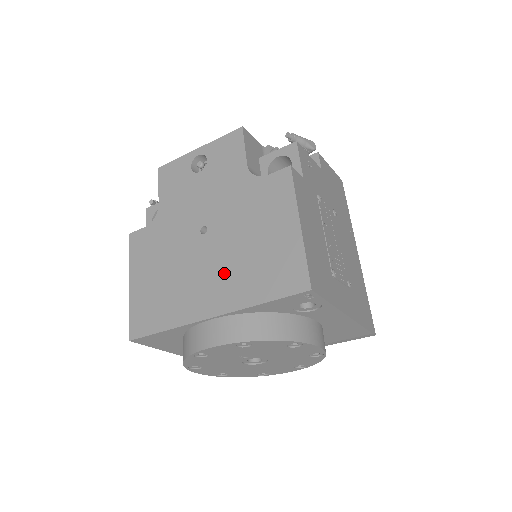
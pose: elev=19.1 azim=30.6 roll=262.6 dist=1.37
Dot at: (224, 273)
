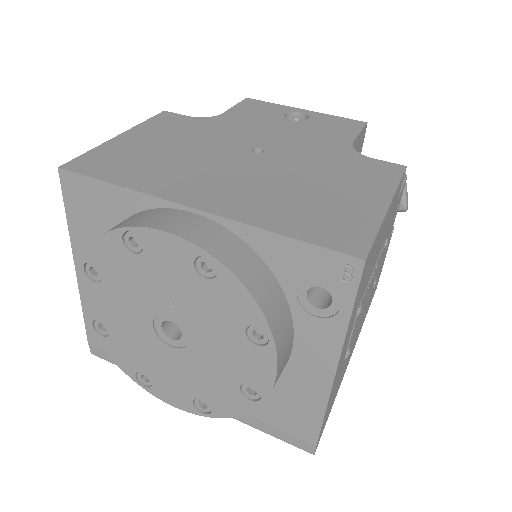
Dot at: (252, 187)
